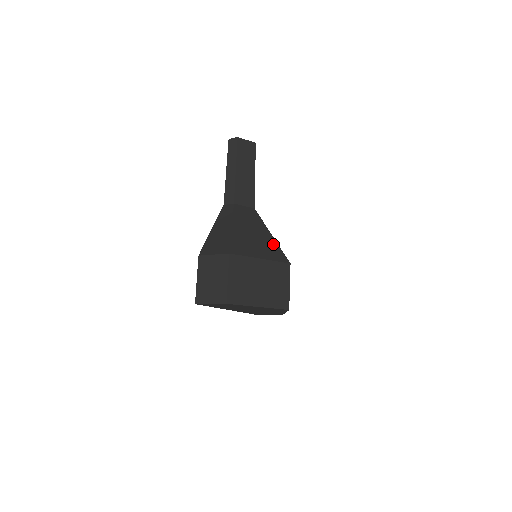
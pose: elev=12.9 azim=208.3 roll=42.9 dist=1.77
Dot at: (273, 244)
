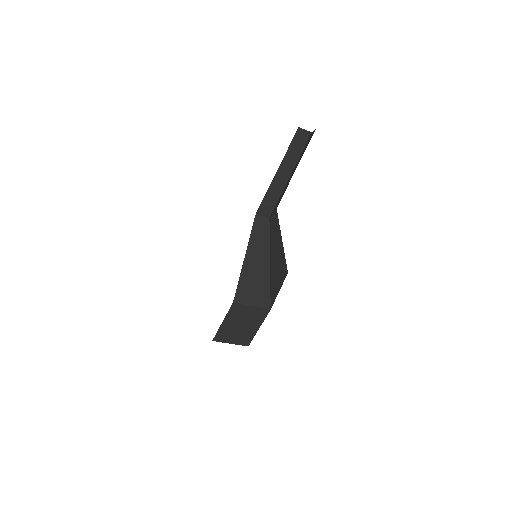
Dot at: (283, 257)
